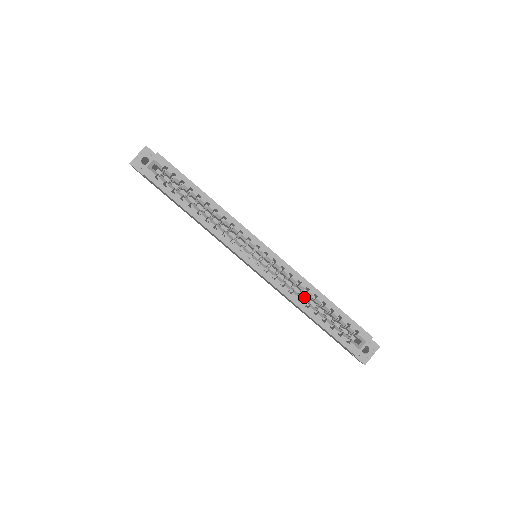
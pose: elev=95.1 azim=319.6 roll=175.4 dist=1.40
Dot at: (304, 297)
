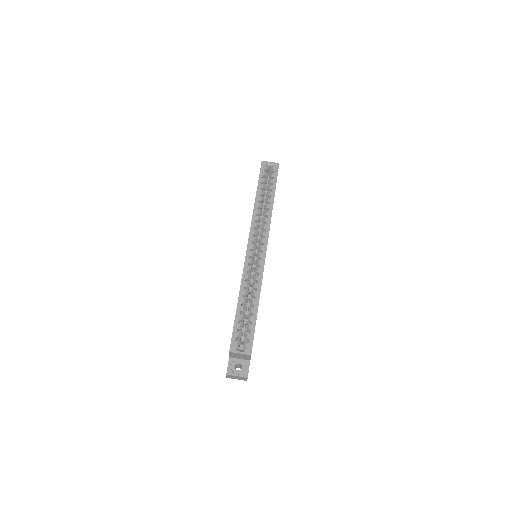
Dot at: occluded
